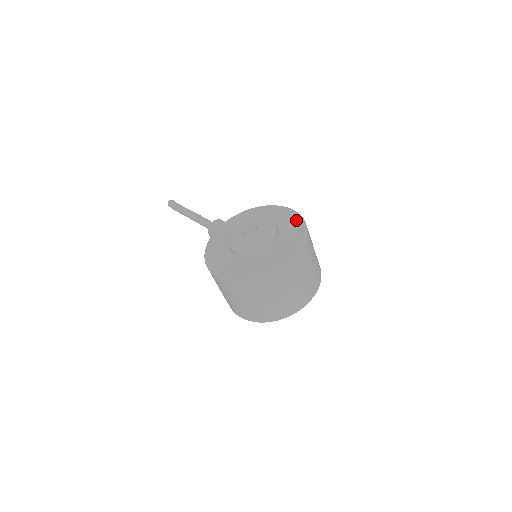
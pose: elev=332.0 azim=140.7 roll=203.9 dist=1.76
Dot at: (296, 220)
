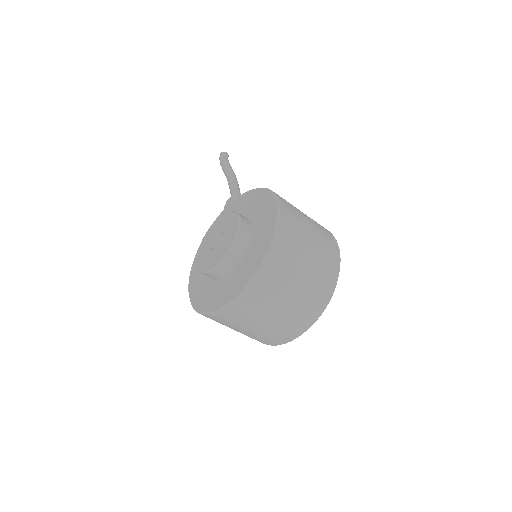
Dot at: (270, 226)
